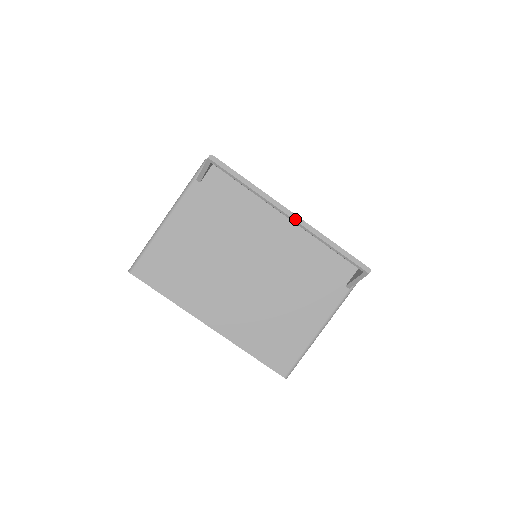
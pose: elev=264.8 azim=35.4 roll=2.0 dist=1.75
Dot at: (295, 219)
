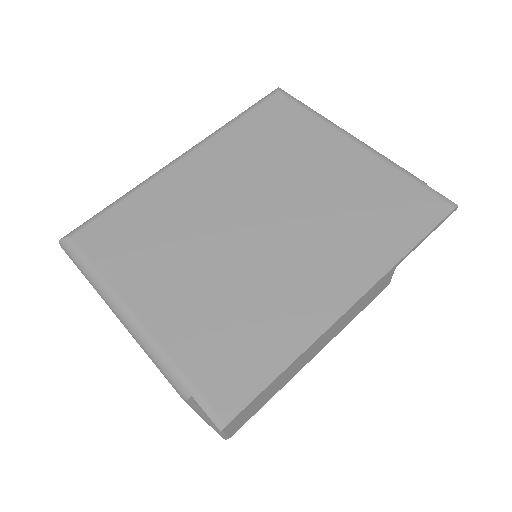
Dot at: (358, 302)
